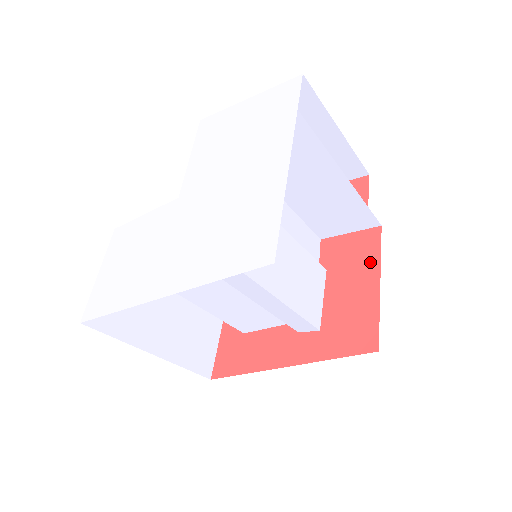
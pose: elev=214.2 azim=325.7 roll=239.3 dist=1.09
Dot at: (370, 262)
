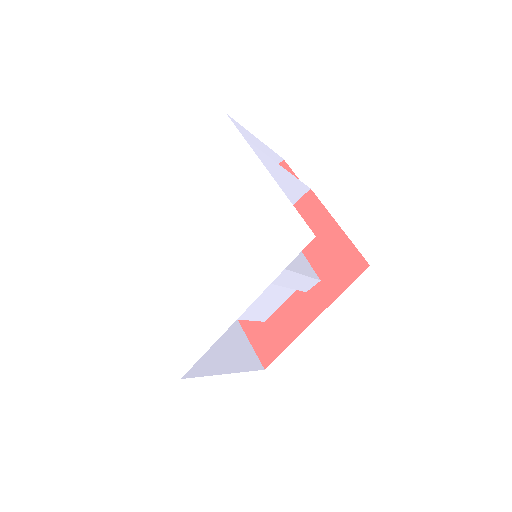
Dot at: (321, 216)
